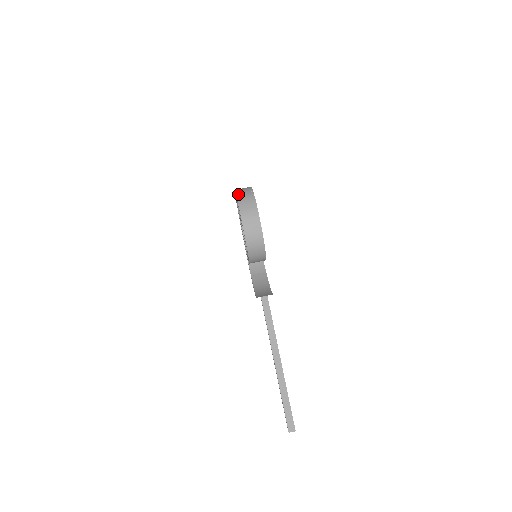
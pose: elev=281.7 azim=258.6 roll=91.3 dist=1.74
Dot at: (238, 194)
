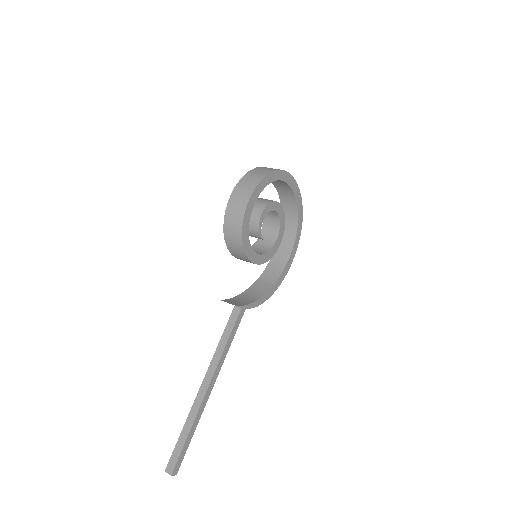
Dot at: (253, 169)
